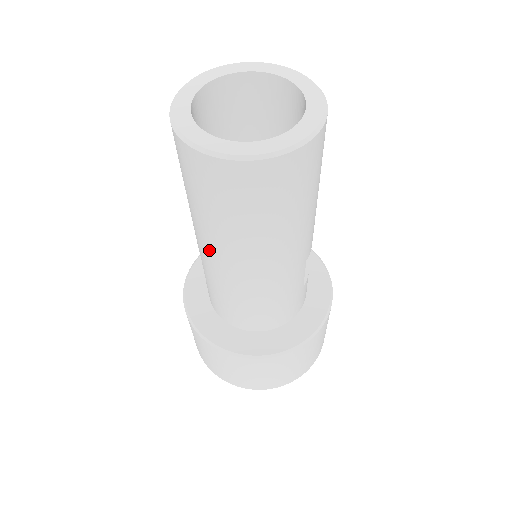
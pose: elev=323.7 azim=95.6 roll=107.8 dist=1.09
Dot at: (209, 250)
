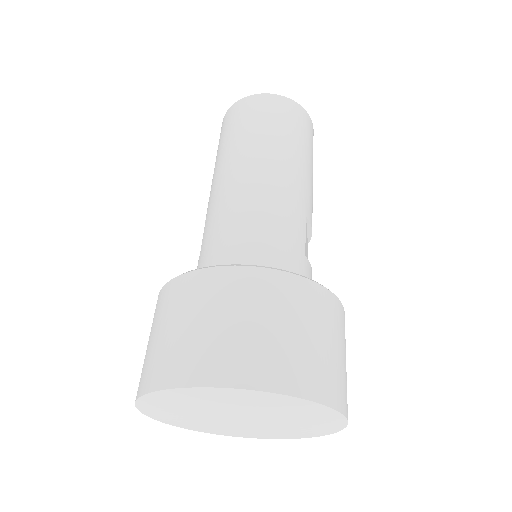
Dot at: (221, 179)
